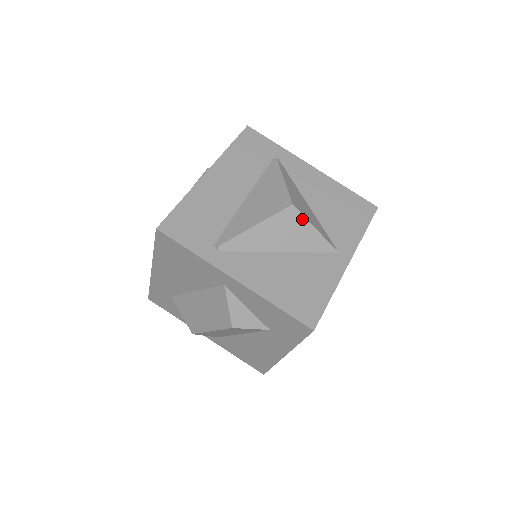
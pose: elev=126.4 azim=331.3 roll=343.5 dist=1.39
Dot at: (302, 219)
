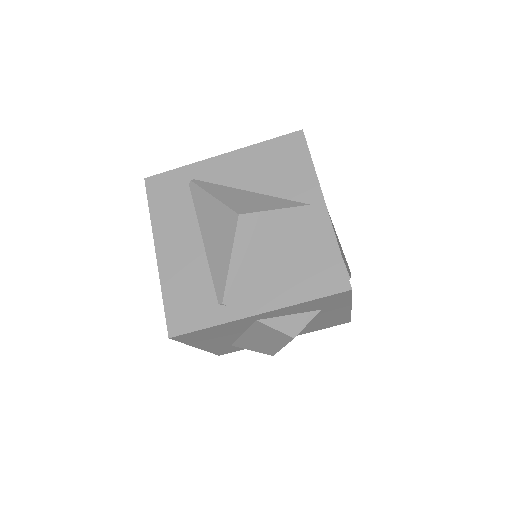
Dot at: (257, 216)
